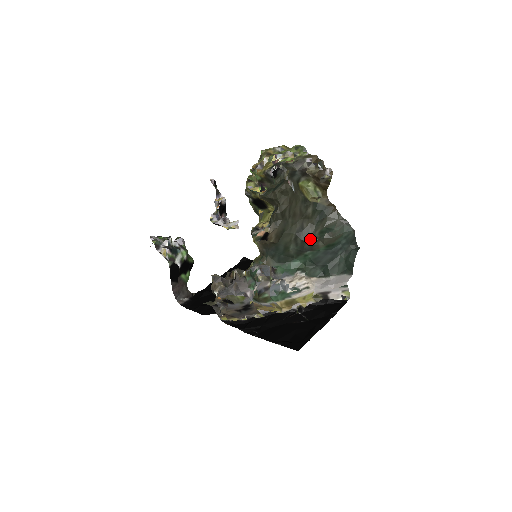
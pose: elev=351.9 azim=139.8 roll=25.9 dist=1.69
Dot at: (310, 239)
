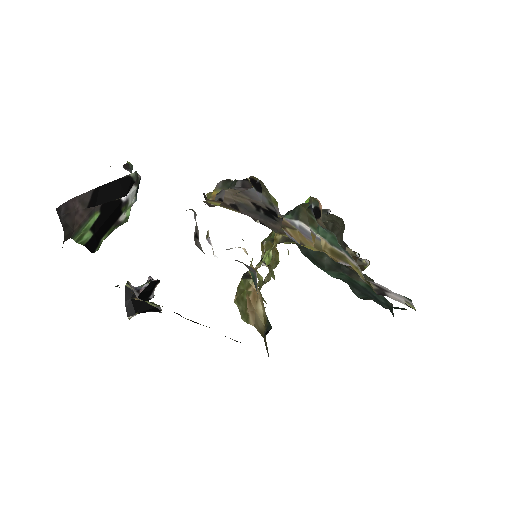
Dot at: (349, 268)
